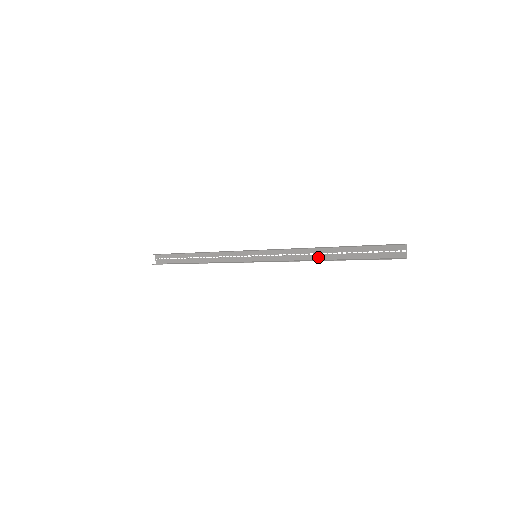
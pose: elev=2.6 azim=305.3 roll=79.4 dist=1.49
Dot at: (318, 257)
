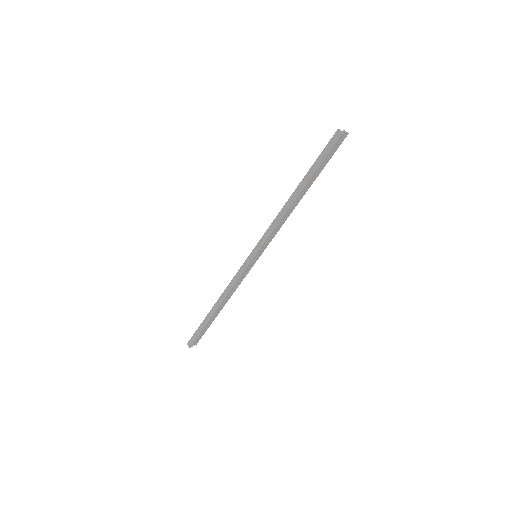
Dot at: (292, 206)
